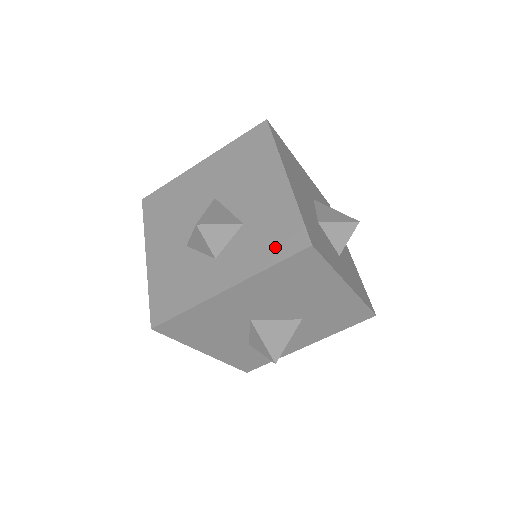
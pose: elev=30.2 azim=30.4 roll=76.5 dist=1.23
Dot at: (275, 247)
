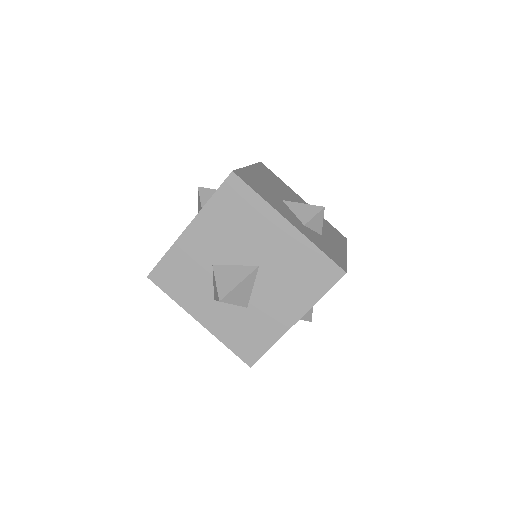
Dot at: (240, 343)
